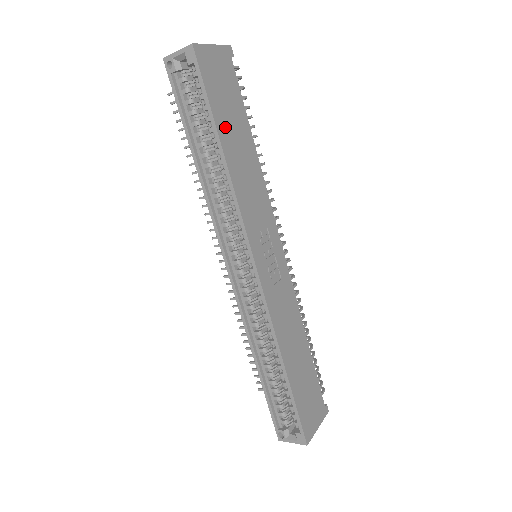
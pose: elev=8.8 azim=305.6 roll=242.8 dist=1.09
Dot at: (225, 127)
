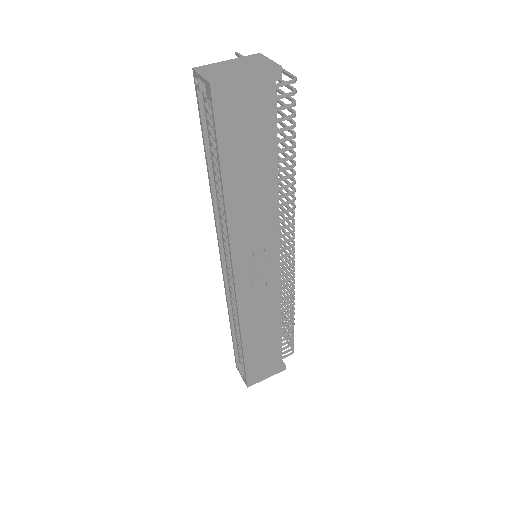
Dot at: (235, 166)
